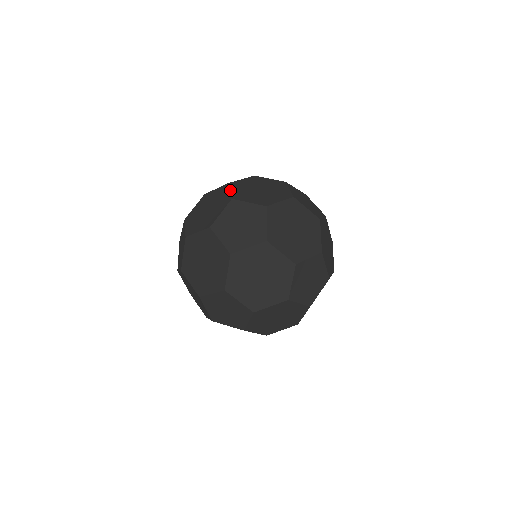
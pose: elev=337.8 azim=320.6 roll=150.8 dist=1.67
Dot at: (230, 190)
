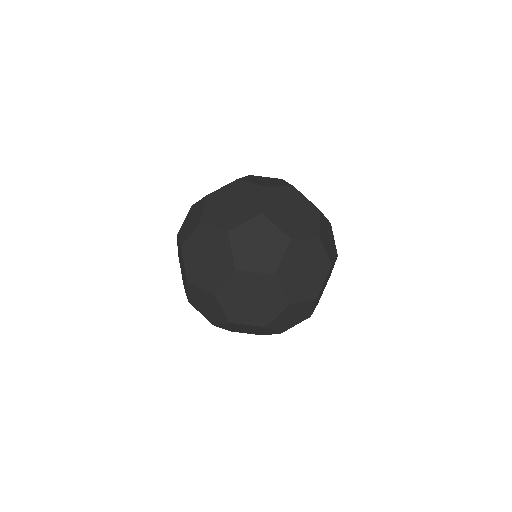
Dot at: (184, 264)
